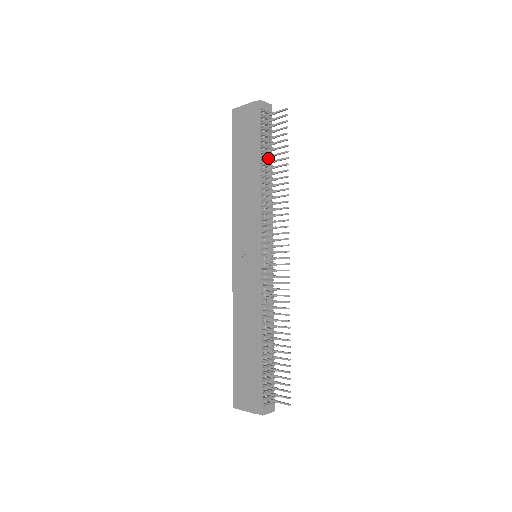
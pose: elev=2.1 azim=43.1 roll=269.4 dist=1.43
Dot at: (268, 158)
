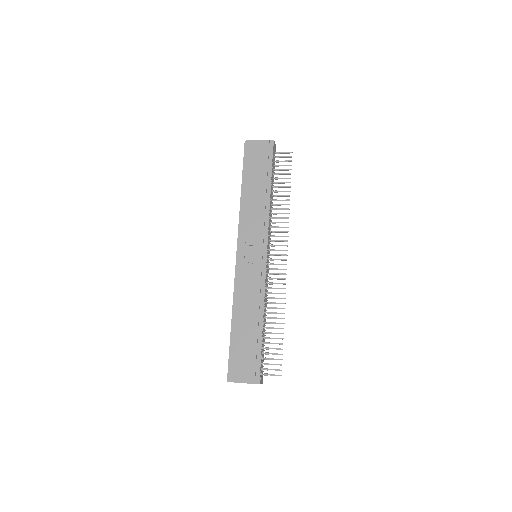
Dot at: occluded
